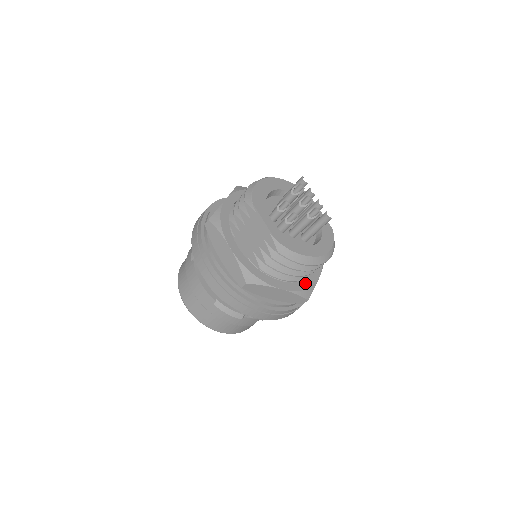
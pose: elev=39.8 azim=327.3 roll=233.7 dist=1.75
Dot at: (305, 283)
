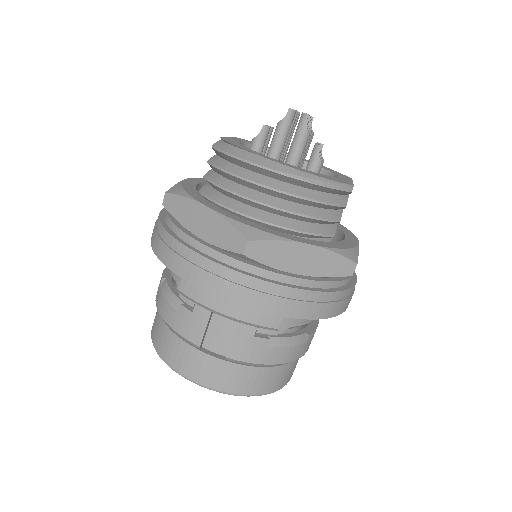
Dot at: (262, 227)
